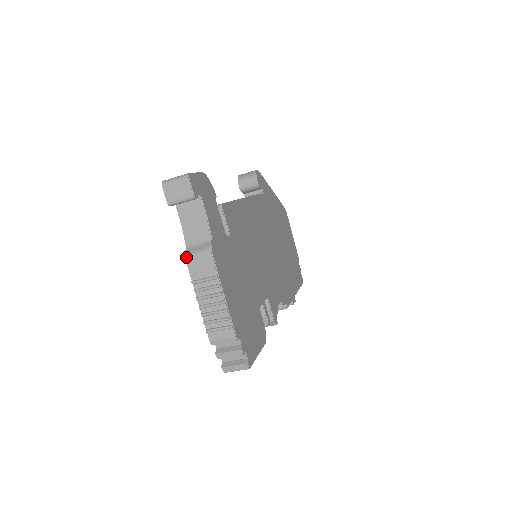
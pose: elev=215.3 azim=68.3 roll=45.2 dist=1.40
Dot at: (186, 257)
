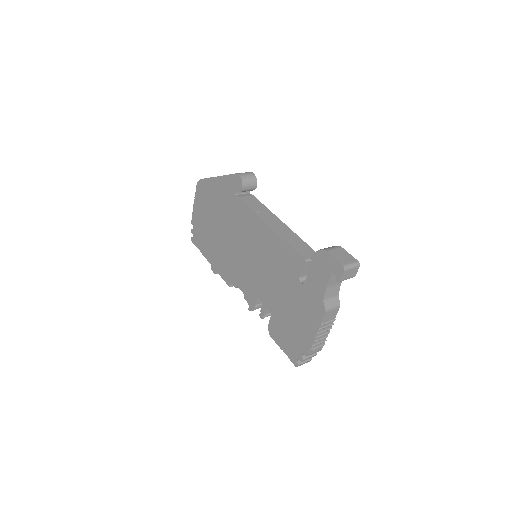
Dot at: (326, 311)
